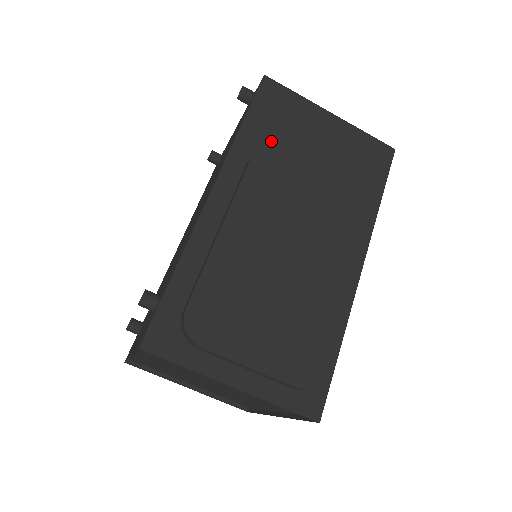
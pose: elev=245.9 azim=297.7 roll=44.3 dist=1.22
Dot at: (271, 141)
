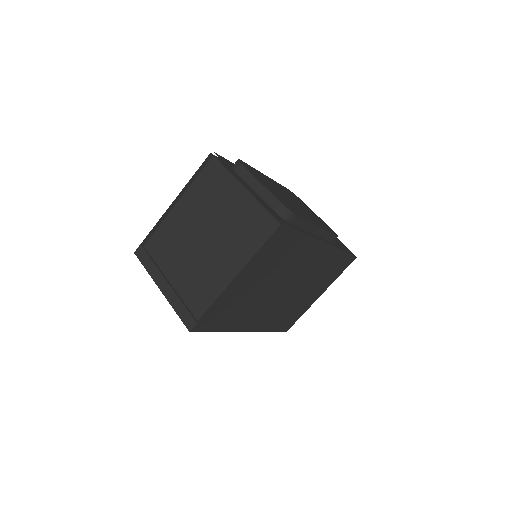
Dot at: occluded
